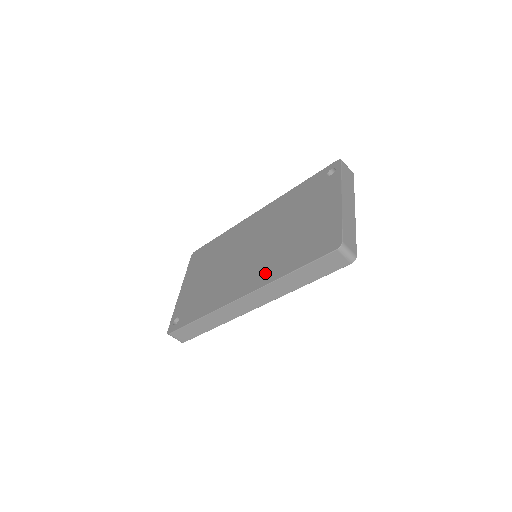
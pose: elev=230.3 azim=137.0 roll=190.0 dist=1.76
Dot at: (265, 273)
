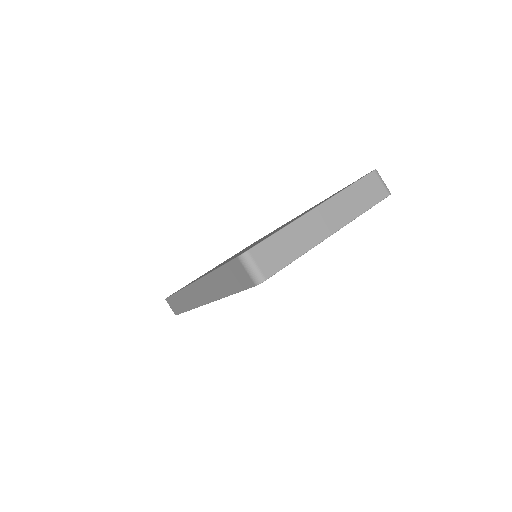
Dot at: occluded
